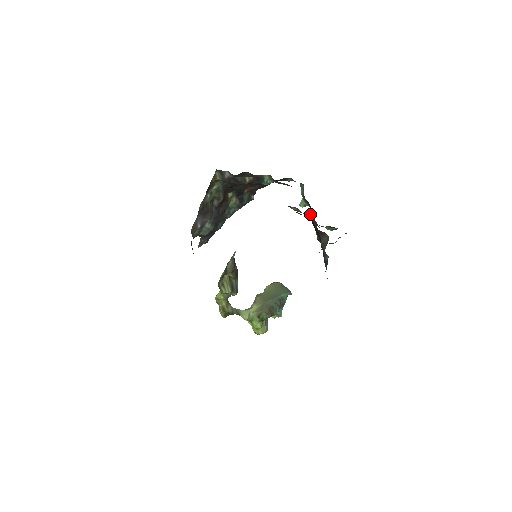
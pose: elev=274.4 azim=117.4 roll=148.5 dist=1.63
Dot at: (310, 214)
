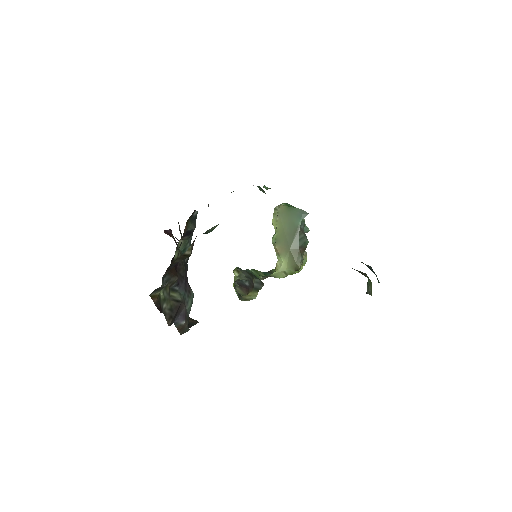
Dot at: occluded
